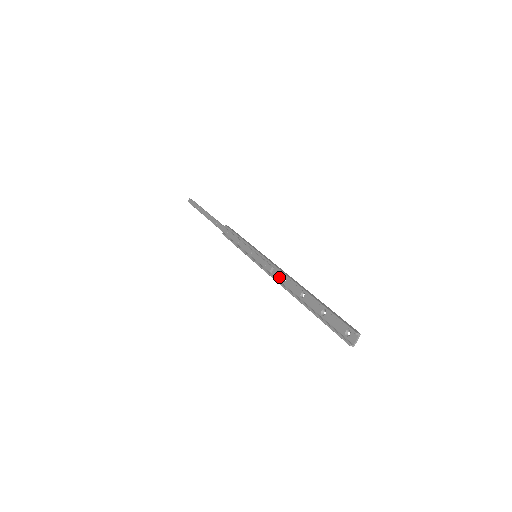
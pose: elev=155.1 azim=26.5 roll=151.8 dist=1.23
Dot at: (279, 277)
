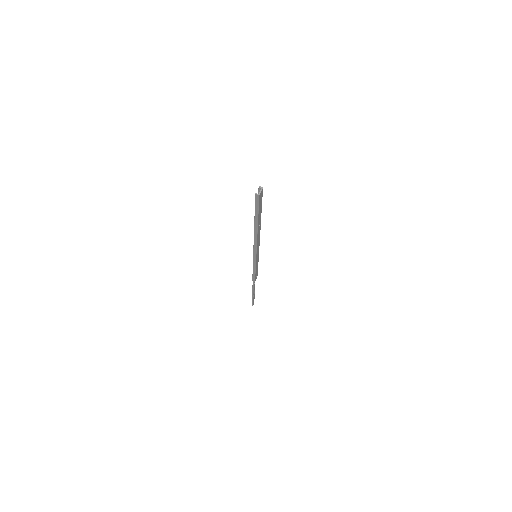
Dot at: (257, 241)
